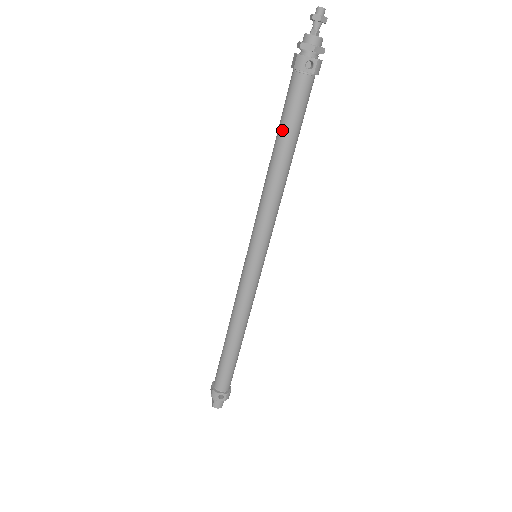
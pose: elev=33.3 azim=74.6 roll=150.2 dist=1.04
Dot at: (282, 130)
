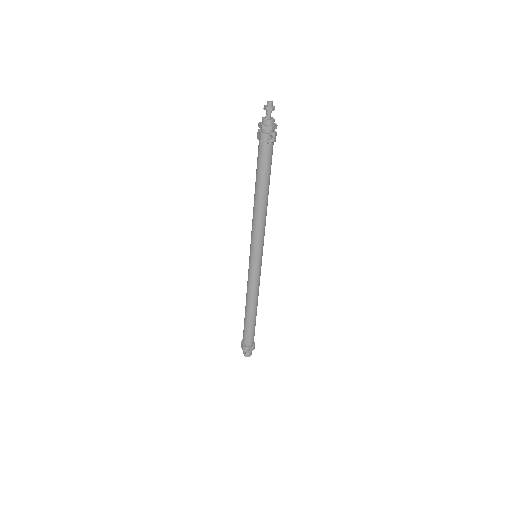
Dot at: (260, 179)
